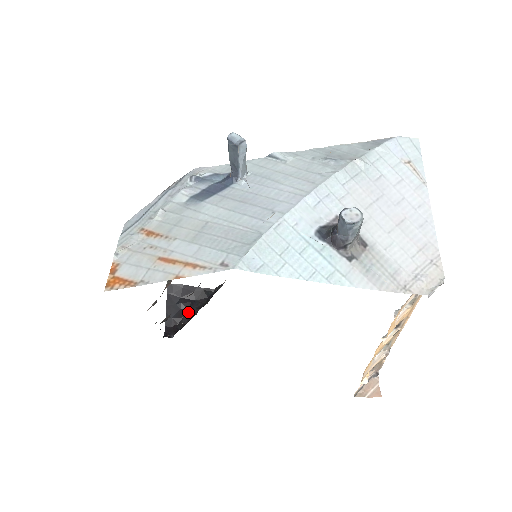
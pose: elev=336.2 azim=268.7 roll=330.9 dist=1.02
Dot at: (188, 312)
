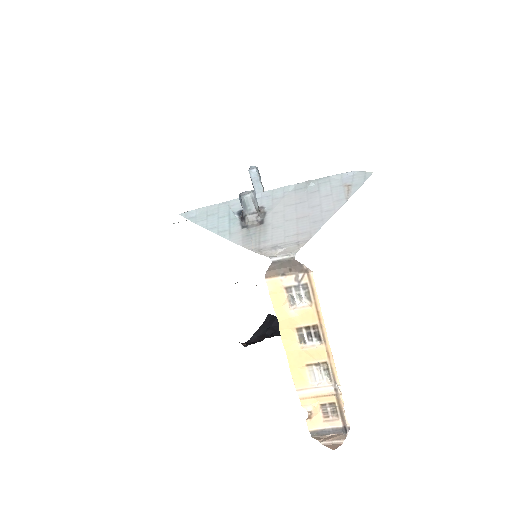
Dot at: (268, 336)
